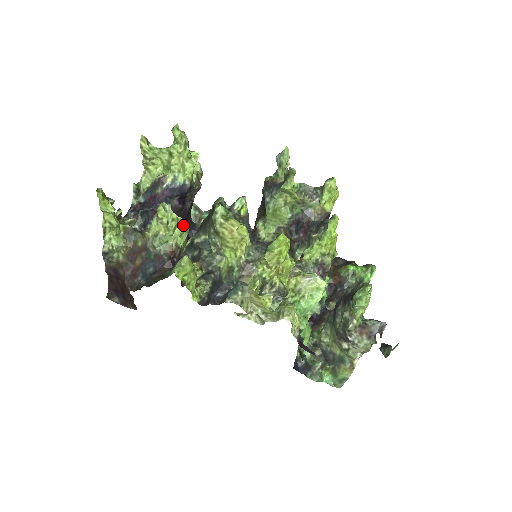
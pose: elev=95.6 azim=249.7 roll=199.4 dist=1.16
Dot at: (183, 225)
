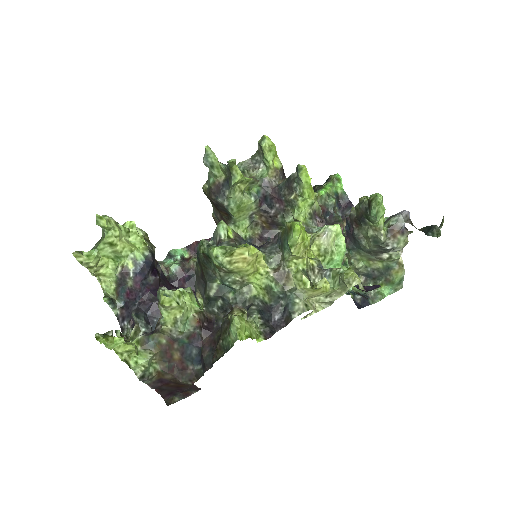
Dot at: (186, 292)
